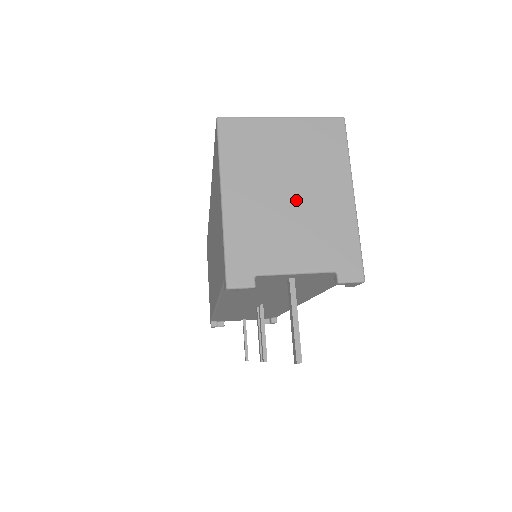
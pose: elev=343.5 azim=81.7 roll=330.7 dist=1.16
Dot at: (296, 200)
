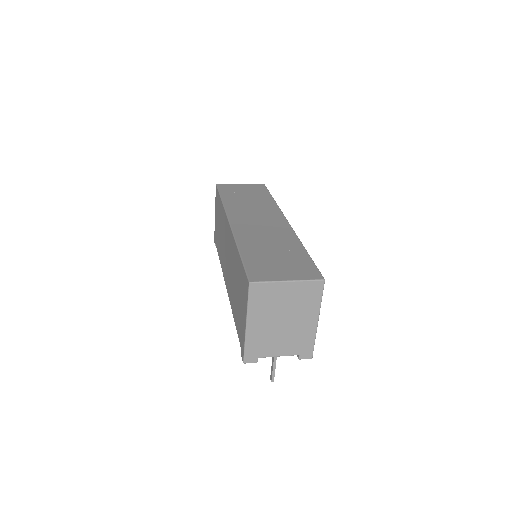
Dot at: (286, 325)
